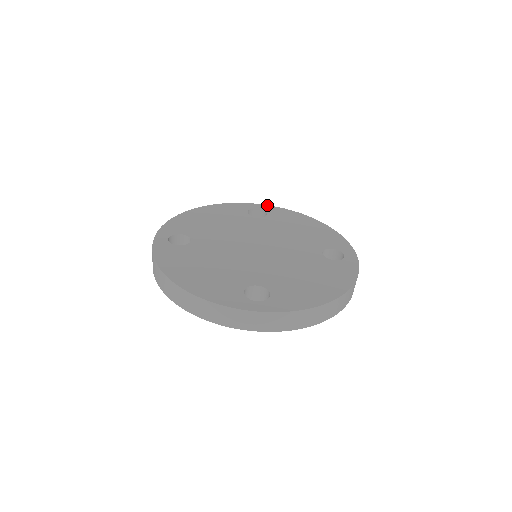
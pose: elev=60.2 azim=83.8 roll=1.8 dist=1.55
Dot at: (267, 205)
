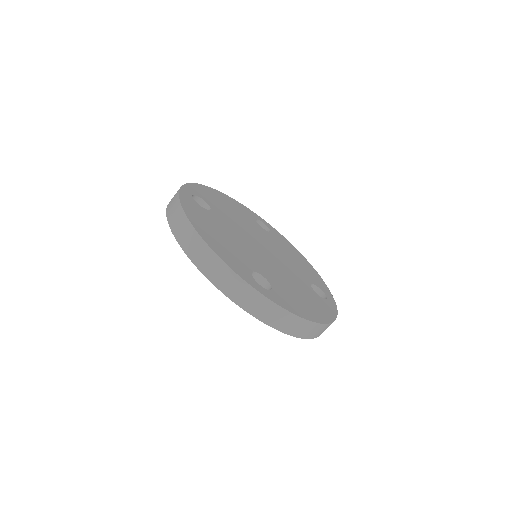
Dot at: occluded
